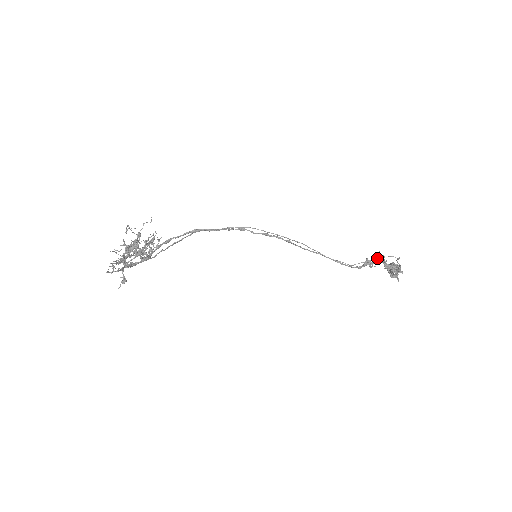
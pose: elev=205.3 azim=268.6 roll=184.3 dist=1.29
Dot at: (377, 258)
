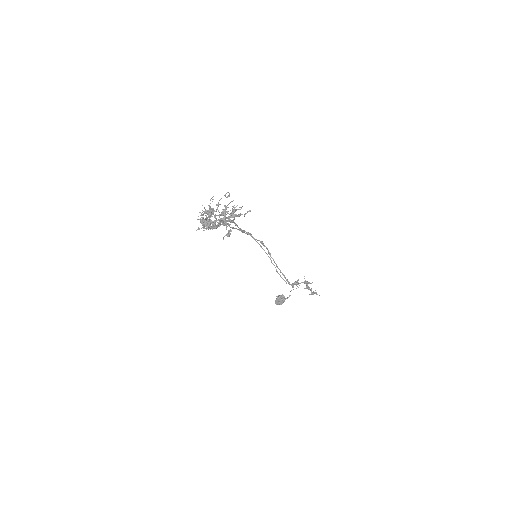
Dot at: occluded
